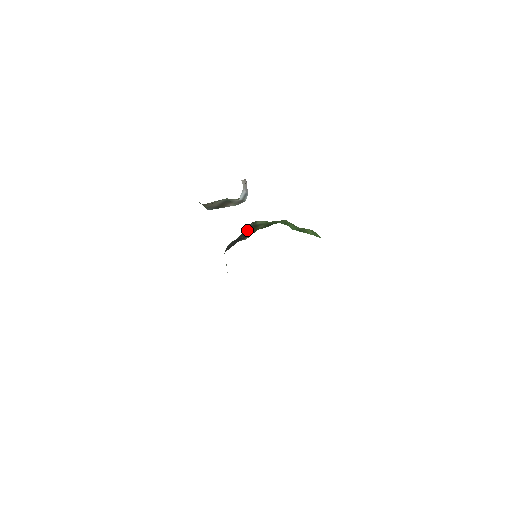
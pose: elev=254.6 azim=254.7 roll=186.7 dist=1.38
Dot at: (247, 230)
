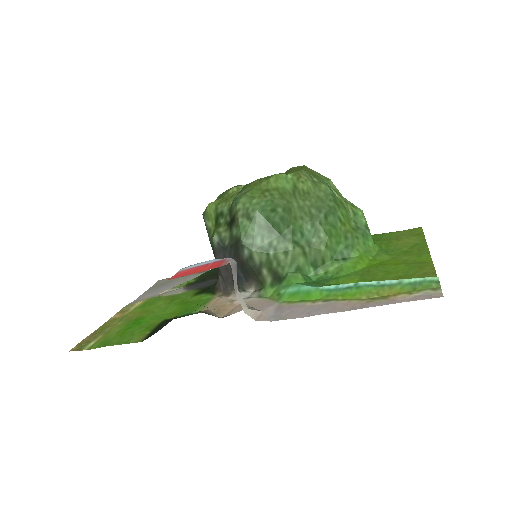
Dot at: (243, 265)
